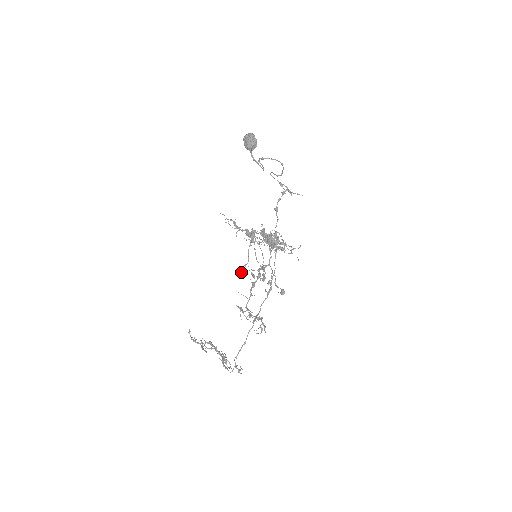
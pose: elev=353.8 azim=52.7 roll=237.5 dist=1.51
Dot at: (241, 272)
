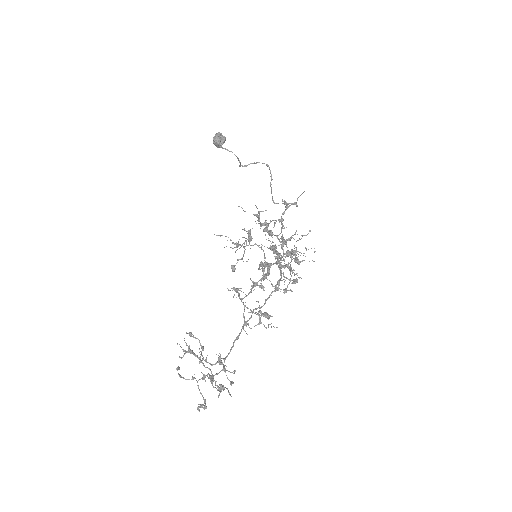
Dot at: (232, 265)
